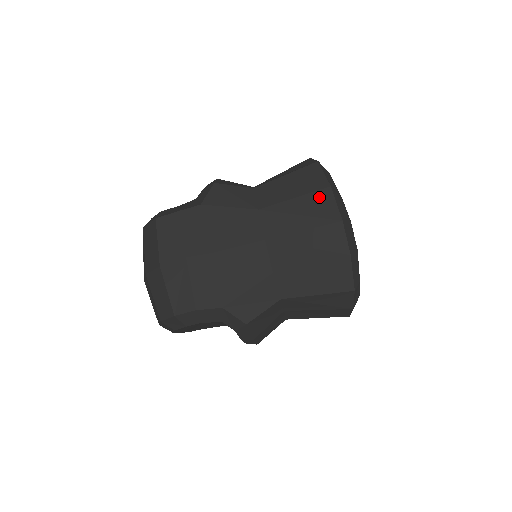
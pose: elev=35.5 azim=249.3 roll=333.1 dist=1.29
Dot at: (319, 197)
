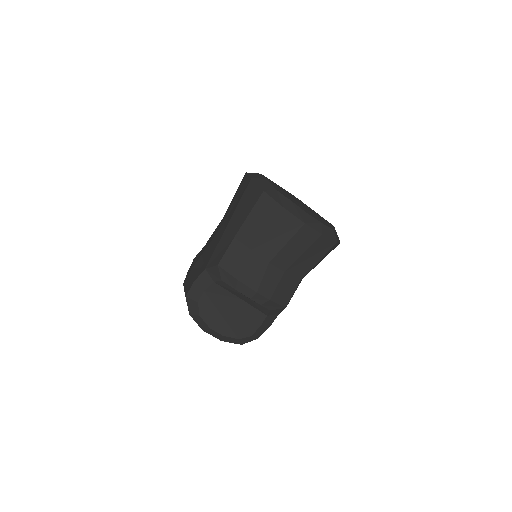
Dot at: occluded
